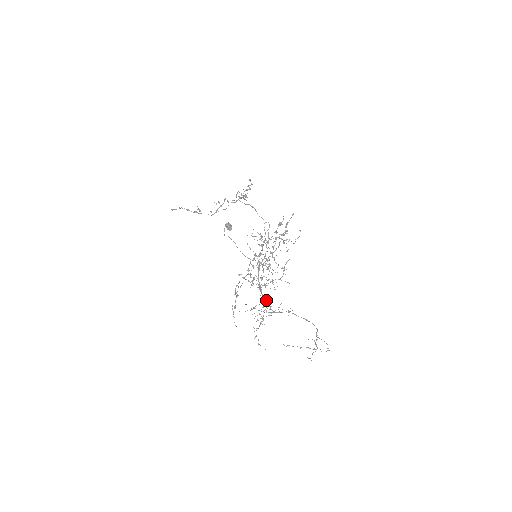
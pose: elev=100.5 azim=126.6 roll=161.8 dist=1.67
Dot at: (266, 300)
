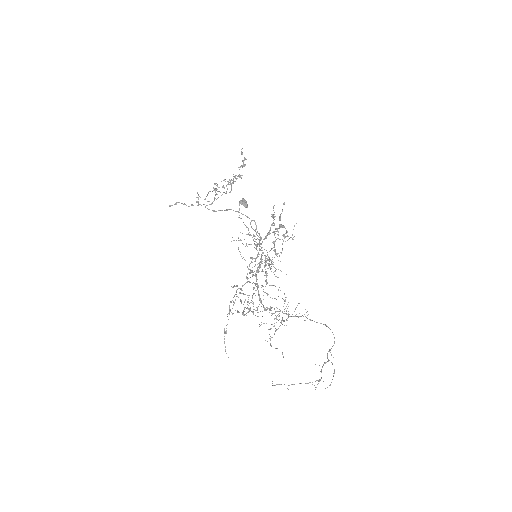
Dot at: (274, 308)
